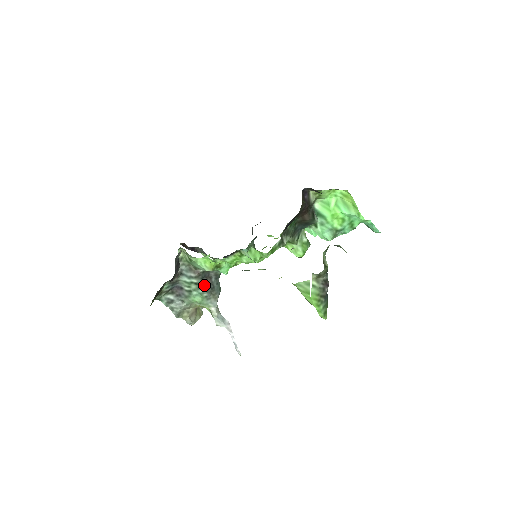
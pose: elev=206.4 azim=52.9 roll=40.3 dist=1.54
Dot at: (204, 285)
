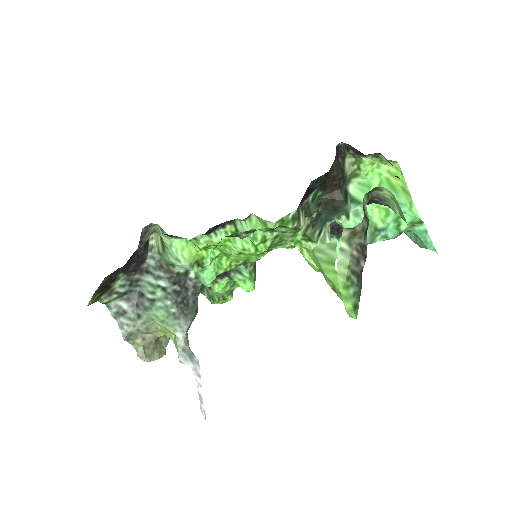
Dot at: (175, 295)
